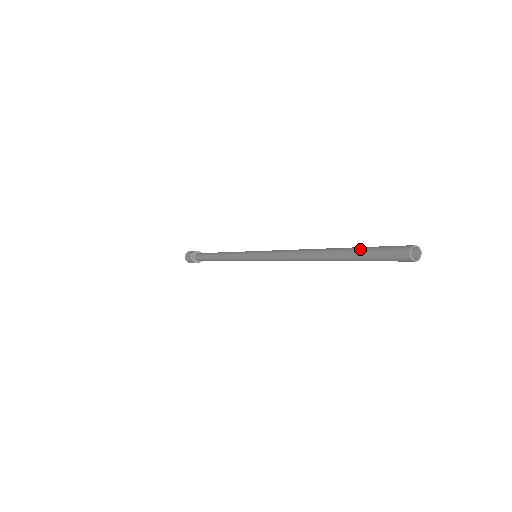
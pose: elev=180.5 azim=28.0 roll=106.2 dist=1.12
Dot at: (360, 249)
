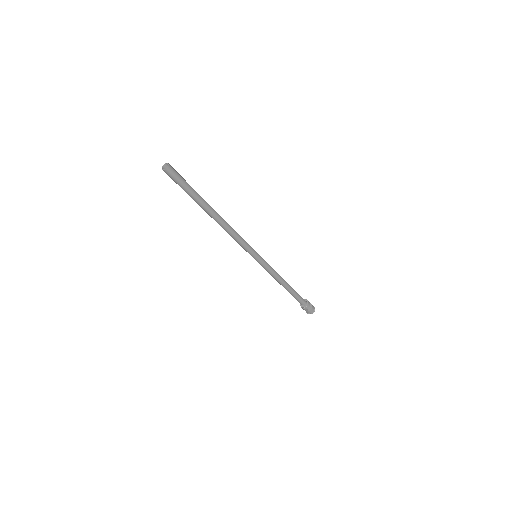
Dot at: occluded
